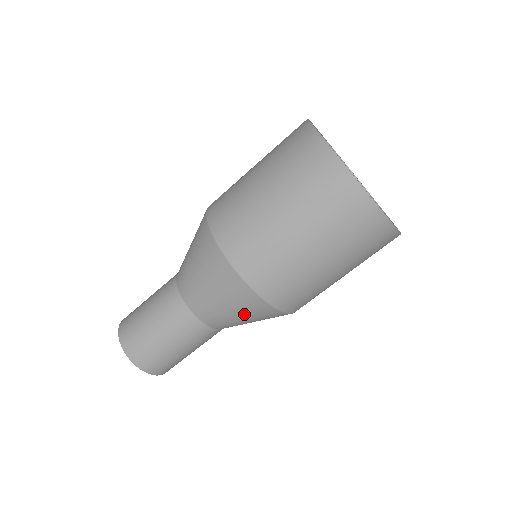
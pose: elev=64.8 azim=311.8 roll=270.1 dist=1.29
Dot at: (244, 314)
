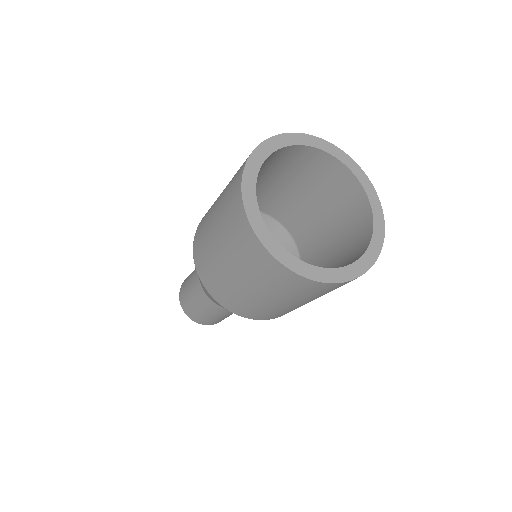
Dot at: occluded
